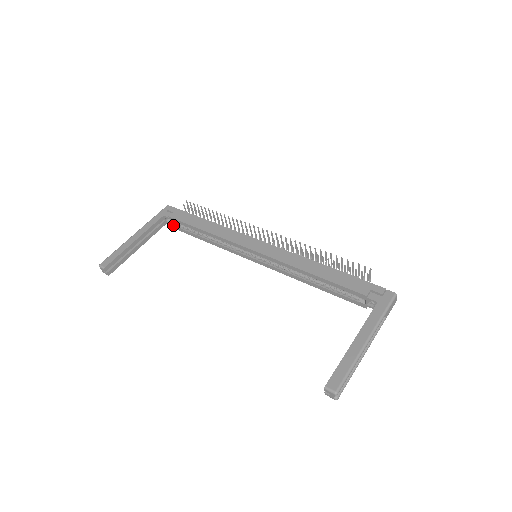
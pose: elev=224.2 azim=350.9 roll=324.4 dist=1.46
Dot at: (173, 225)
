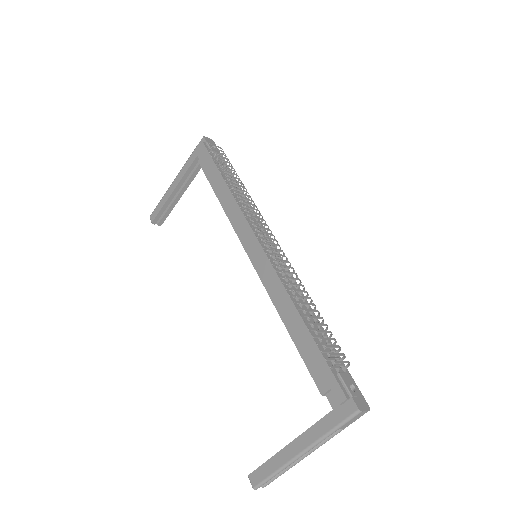
Dot at: occluded
